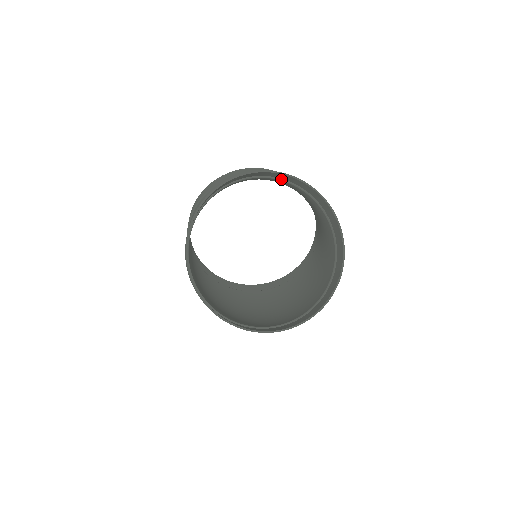
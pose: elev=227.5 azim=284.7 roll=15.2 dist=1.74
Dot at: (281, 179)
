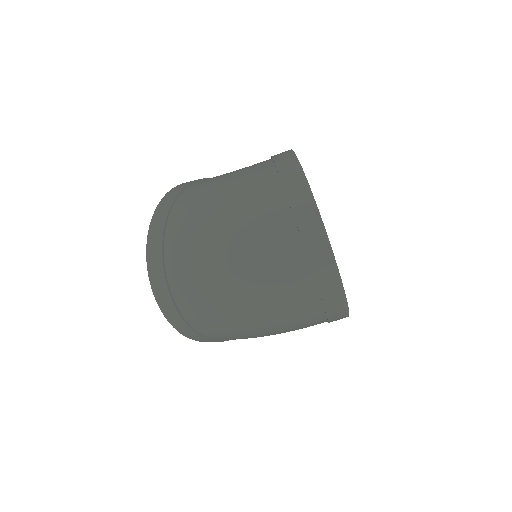
Dot at: occluded
